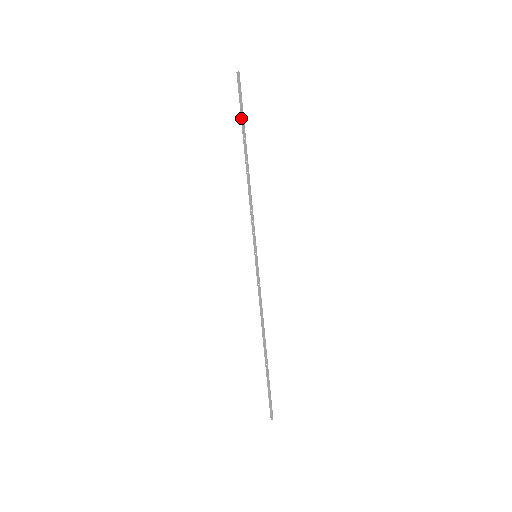
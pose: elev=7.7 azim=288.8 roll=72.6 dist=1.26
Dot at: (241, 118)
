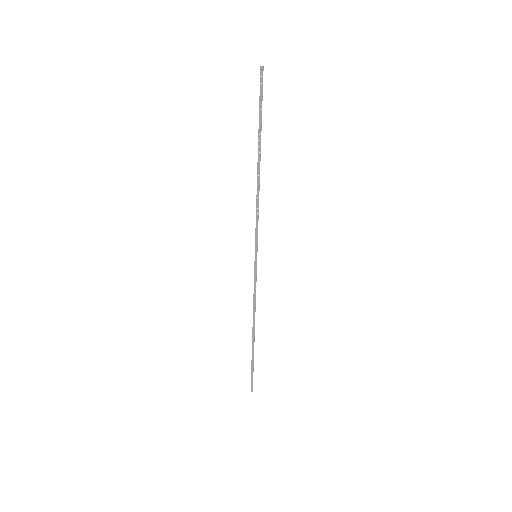
Dot at: (259, 118)
